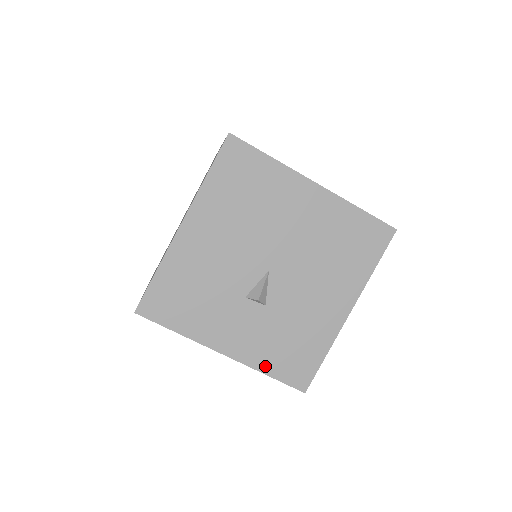
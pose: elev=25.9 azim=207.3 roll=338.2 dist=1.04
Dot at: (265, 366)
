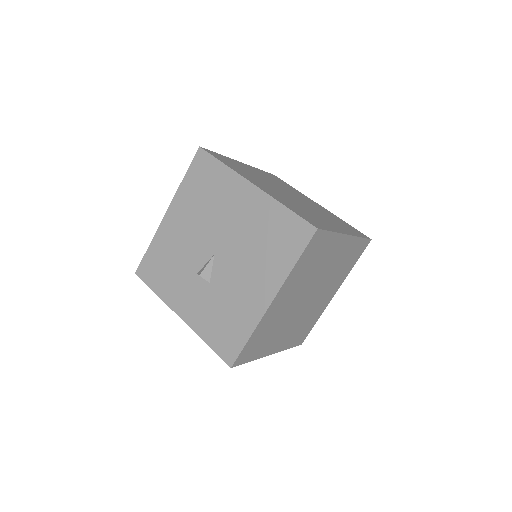
Dot at: (205, 334)
